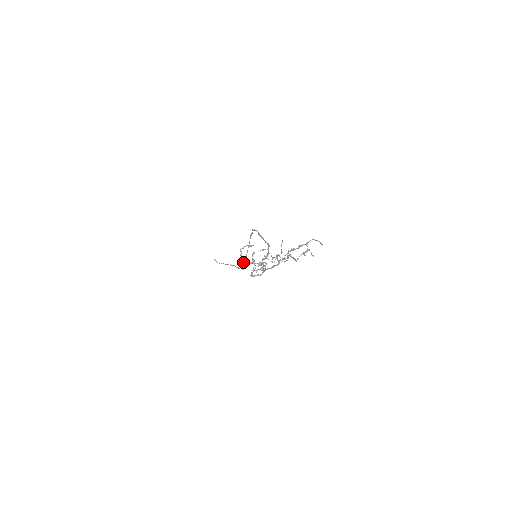
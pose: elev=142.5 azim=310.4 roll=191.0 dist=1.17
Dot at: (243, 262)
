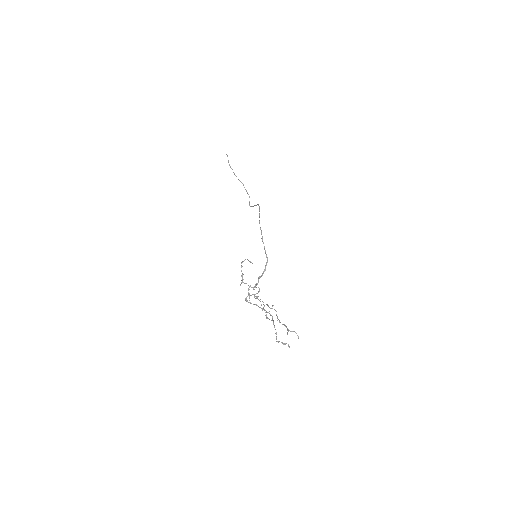
Dot at: (242, 279)
